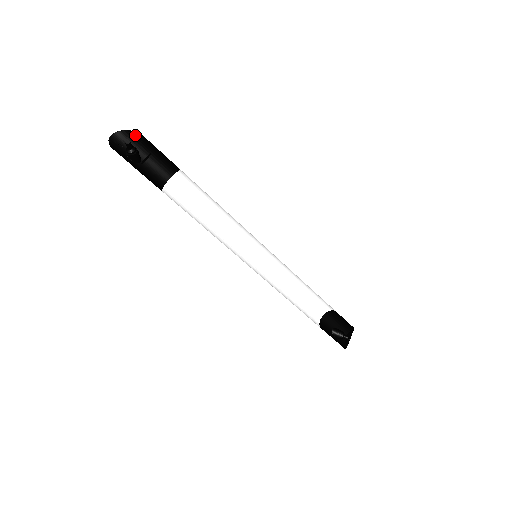
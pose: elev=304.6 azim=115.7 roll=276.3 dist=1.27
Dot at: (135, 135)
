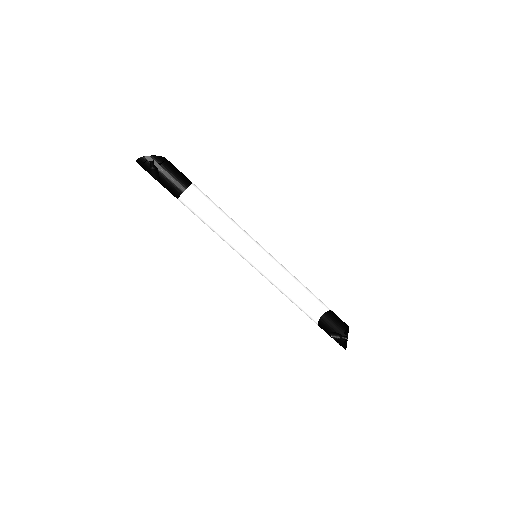
Dot at: (155, 159)
